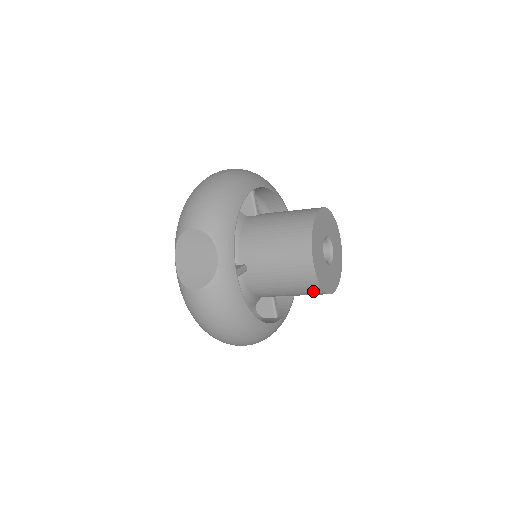
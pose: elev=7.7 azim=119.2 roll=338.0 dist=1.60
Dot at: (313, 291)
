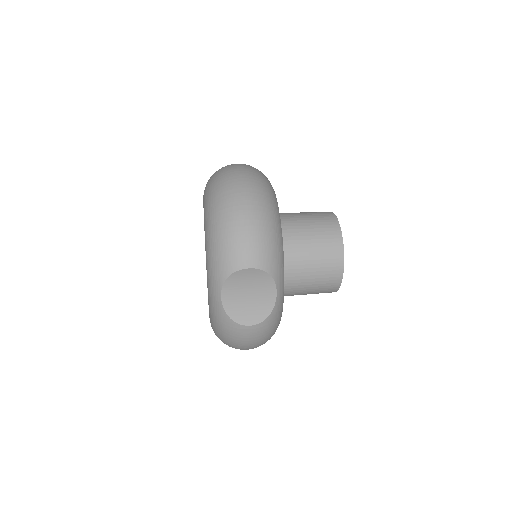
Dot at: occluded
